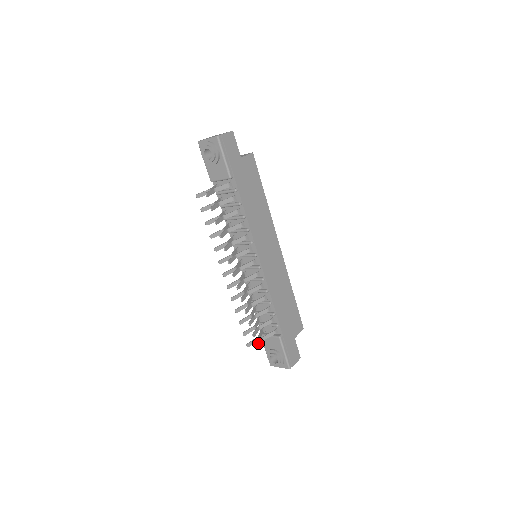
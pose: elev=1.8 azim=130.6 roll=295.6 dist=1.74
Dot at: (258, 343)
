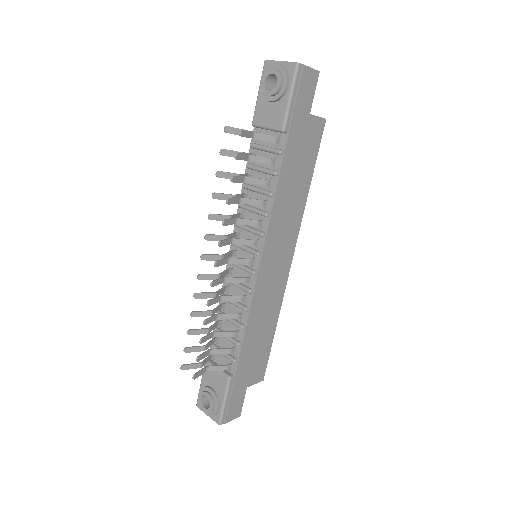
Dot at: (198, 372)
